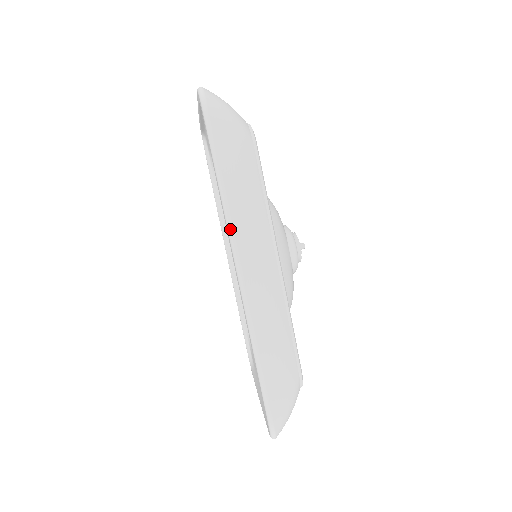
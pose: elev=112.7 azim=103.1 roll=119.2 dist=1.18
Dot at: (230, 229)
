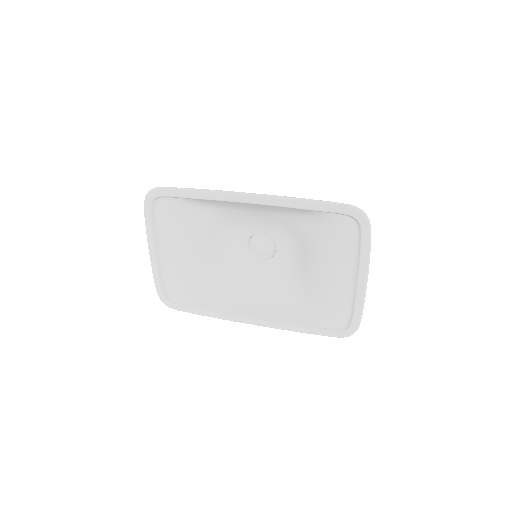
Dot at: (221, 191)
